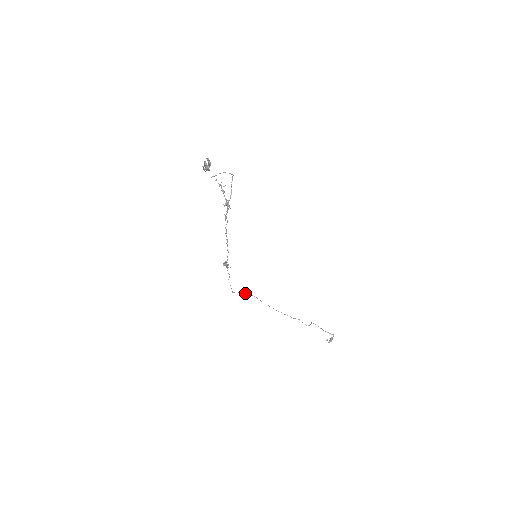
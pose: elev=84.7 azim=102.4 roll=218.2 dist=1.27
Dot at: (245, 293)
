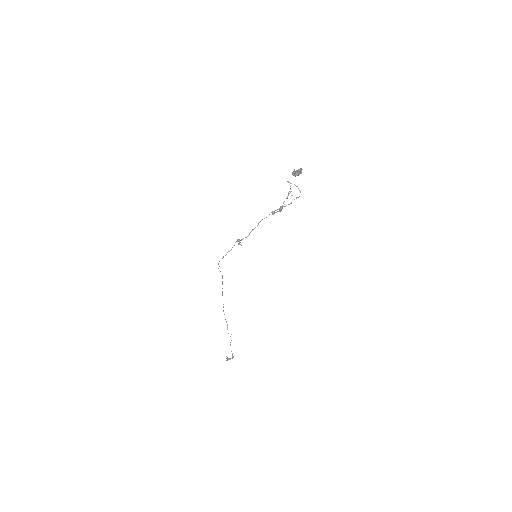
Dot at: occluded
